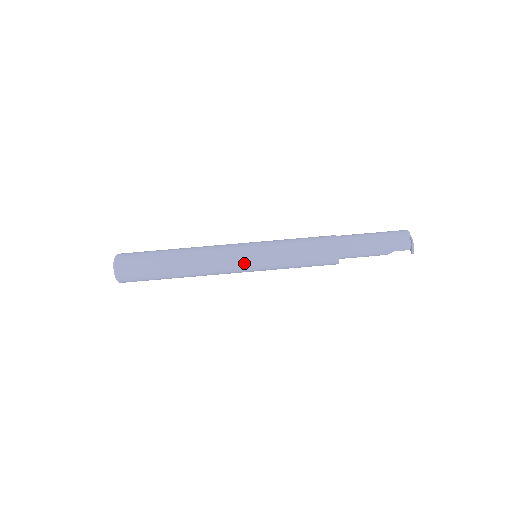
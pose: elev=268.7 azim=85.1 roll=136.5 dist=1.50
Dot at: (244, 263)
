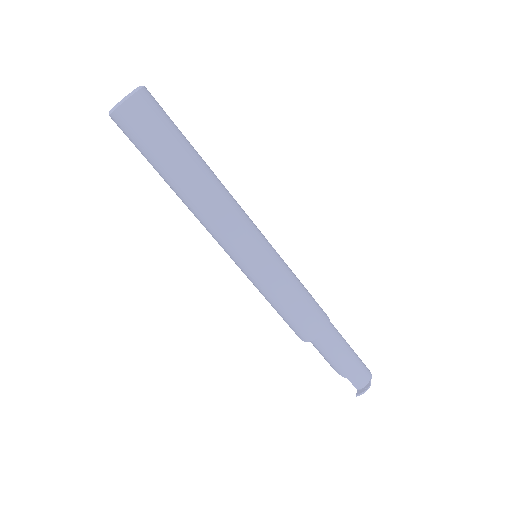
Dot at: (246, 253)
